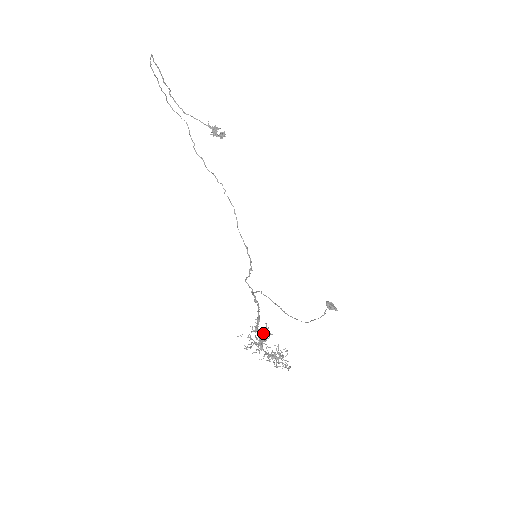
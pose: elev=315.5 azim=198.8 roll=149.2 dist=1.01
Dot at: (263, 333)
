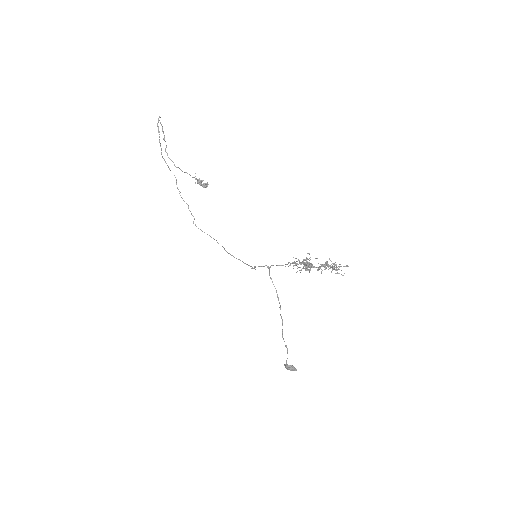
Dot at: (309, 258)
